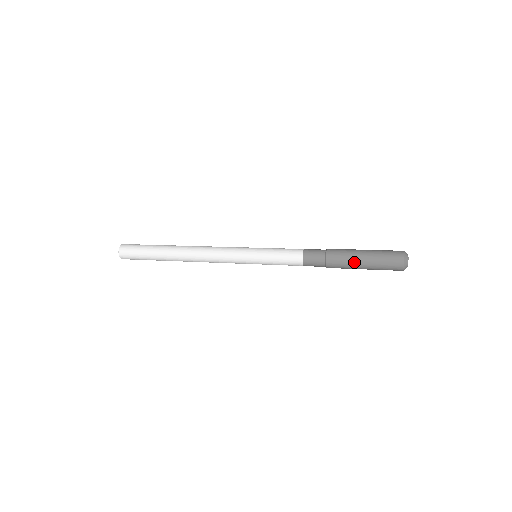
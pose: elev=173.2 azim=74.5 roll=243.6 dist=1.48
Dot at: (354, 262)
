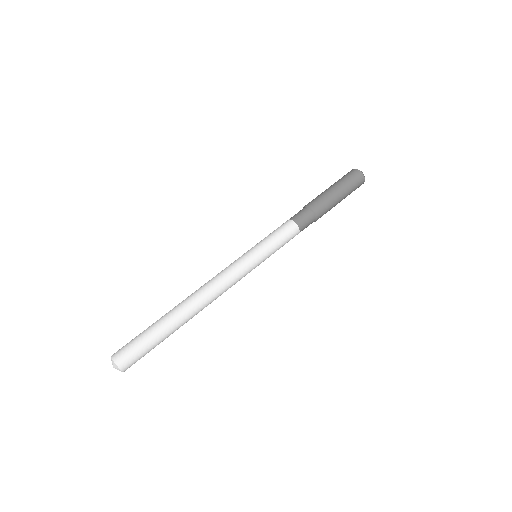
Dot at: occluded
